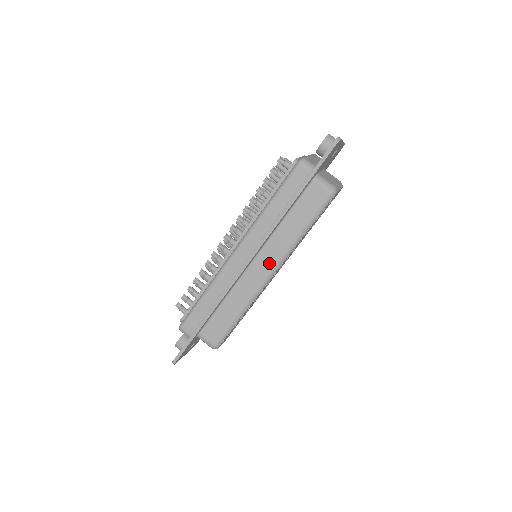
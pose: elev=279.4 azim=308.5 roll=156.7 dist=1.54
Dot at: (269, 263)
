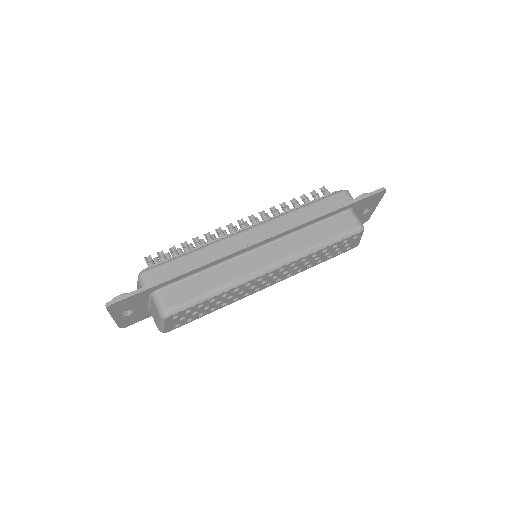
Dot at: (276, 256)
